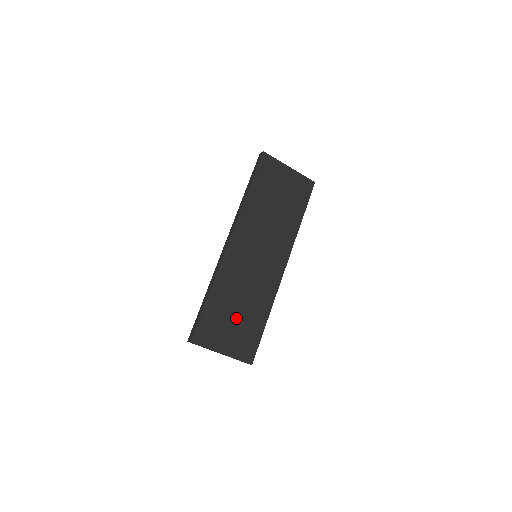
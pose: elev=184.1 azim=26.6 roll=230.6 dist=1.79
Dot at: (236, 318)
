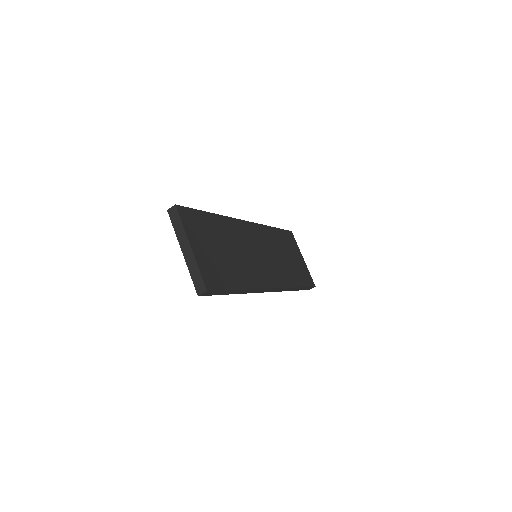
Dot at: (220, 251)
